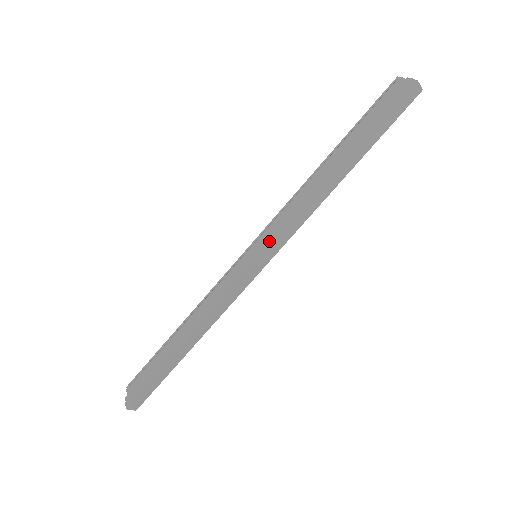
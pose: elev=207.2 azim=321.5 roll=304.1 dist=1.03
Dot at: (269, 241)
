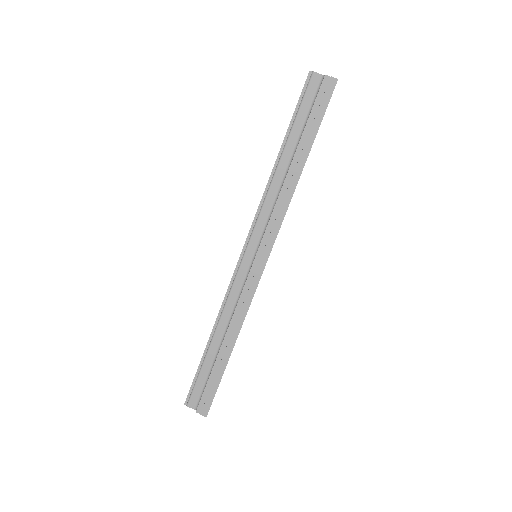
Dot at: (269, 242)
